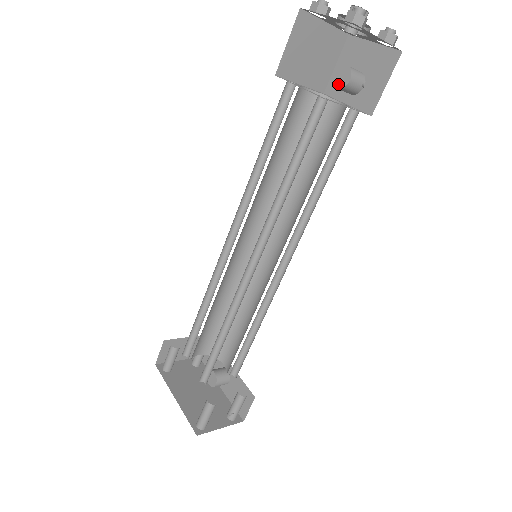
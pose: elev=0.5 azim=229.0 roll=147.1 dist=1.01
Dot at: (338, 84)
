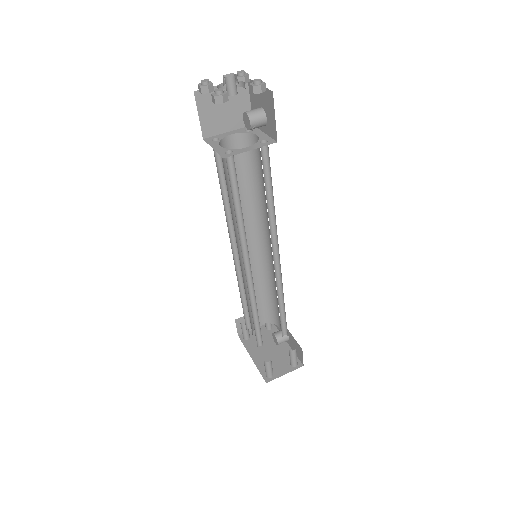
Dot at: (247, 127)
